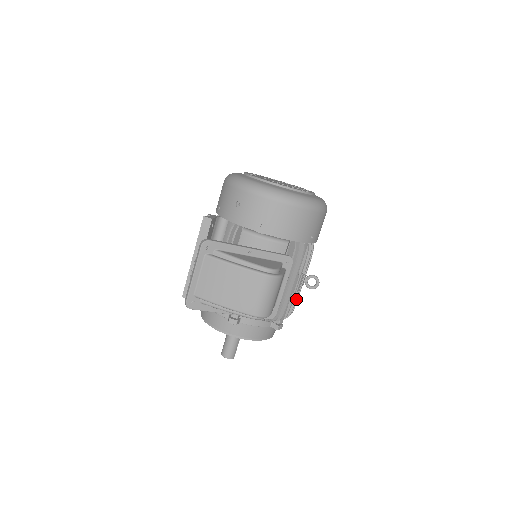
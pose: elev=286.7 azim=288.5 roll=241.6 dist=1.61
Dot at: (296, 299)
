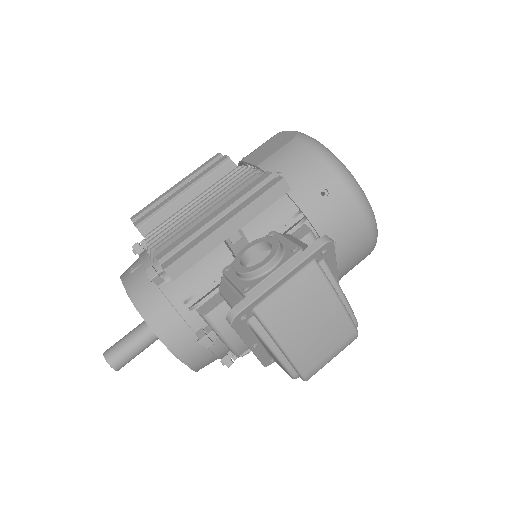
Dot at: occluded
